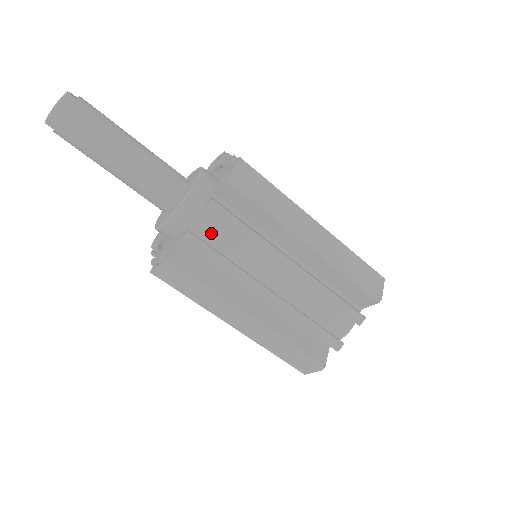
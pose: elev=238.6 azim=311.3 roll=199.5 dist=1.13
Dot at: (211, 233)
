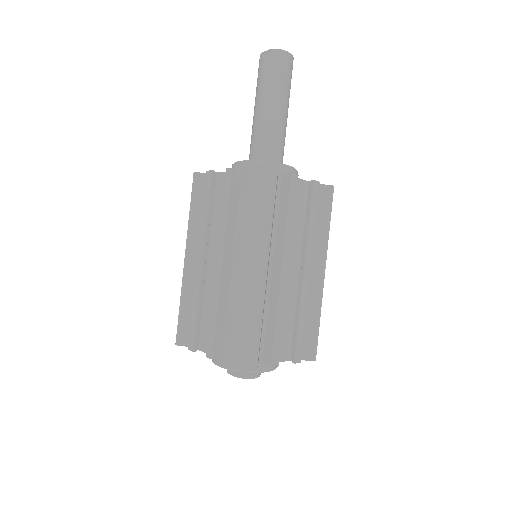
Dot at: occluded
